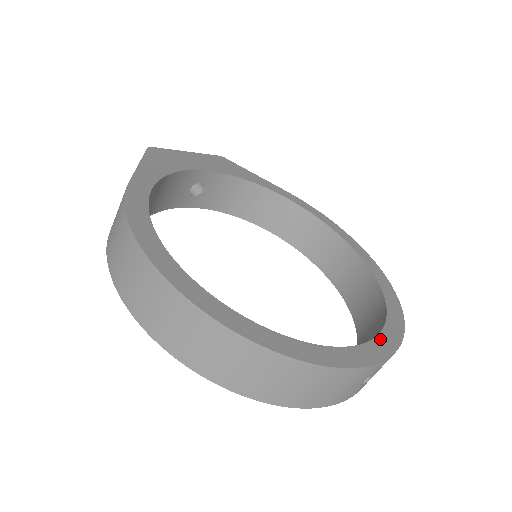
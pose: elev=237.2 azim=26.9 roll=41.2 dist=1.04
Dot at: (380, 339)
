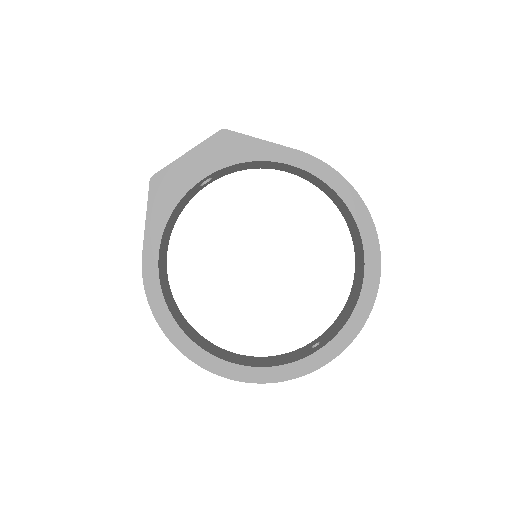
Dot at: (333, 342)
